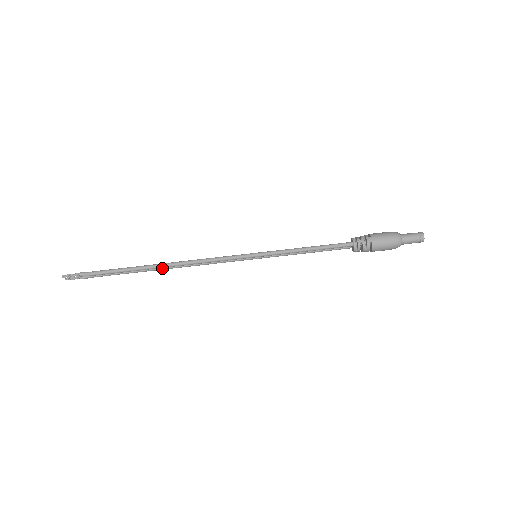
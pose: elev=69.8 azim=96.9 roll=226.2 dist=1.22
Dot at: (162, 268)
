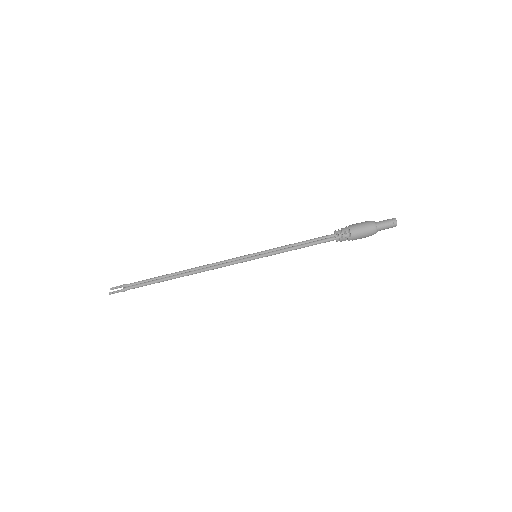
Dot at: (183, 274)
